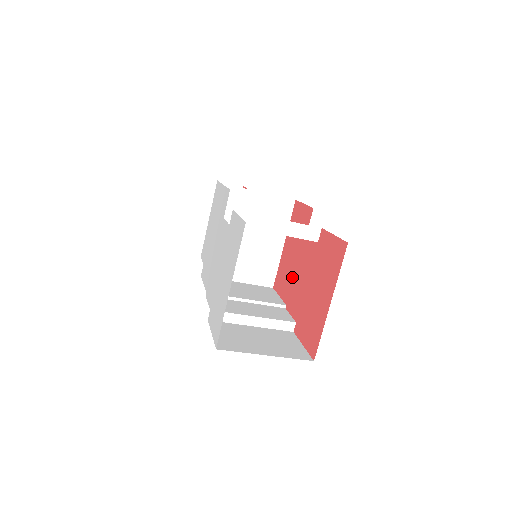
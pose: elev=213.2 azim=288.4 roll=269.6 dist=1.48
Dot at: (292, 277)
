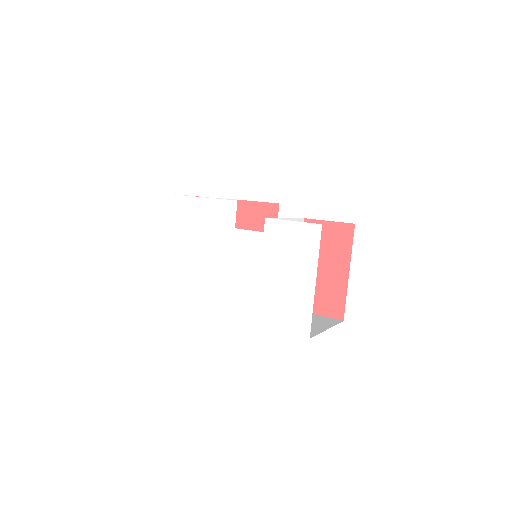
Dot at: occluded
